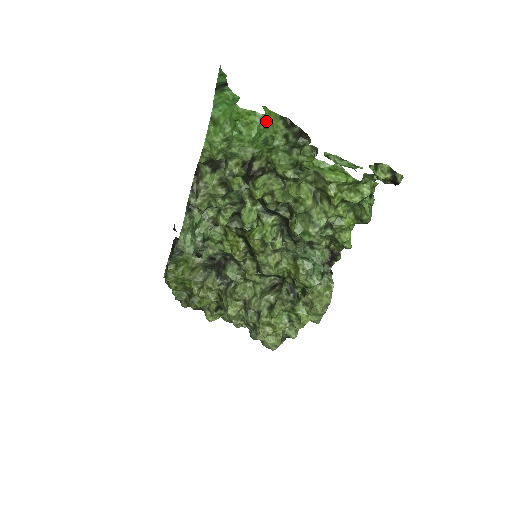
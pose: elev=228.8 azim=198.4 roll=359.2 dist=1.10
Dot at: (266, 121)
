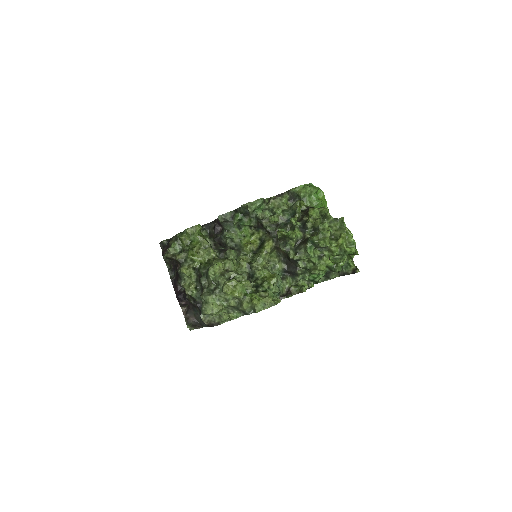
Dot at: (326, 205)
